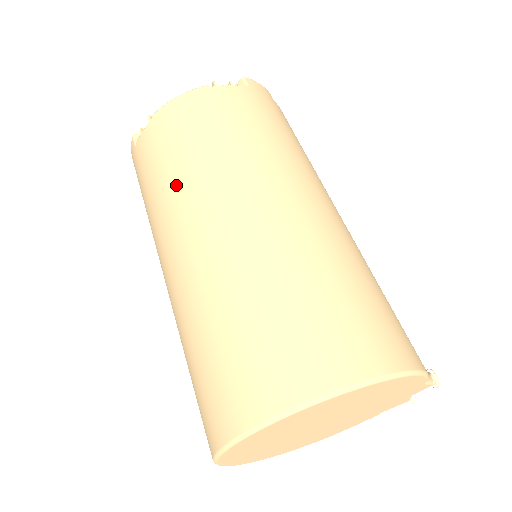
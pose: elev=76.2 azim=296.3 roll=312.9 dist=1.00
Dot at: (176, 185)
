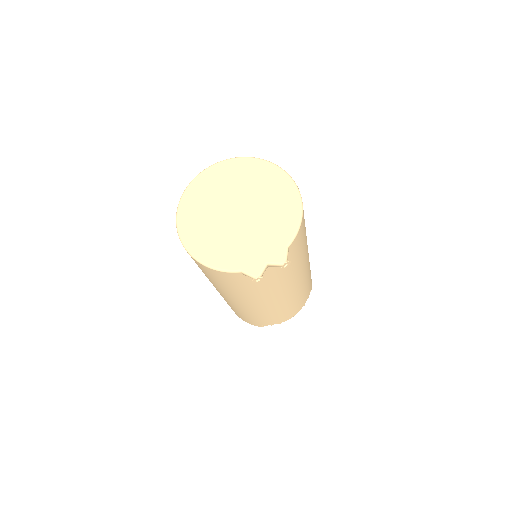
Dot at: occluded
